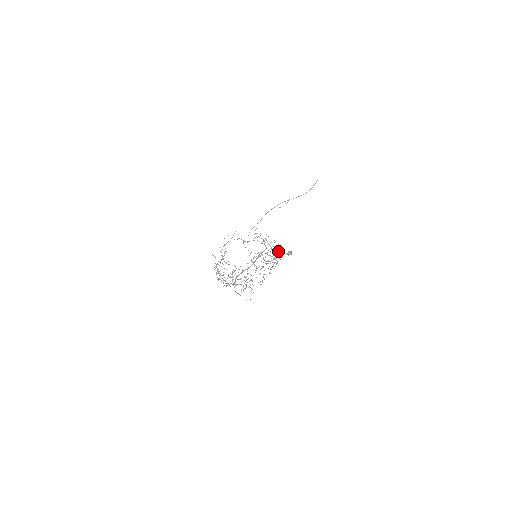
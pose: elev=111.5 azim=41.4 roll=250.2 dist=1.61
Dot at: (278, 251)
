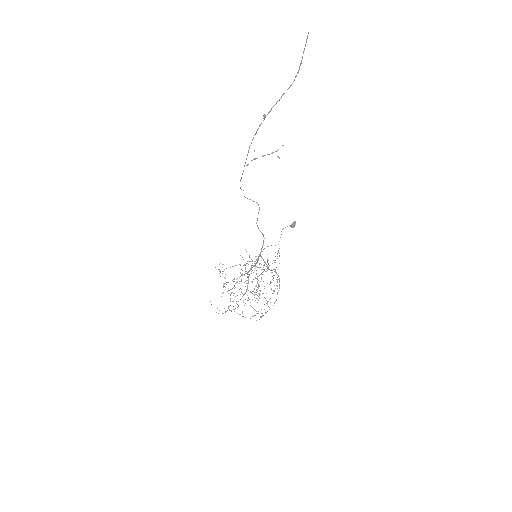
Dot at: occluded
